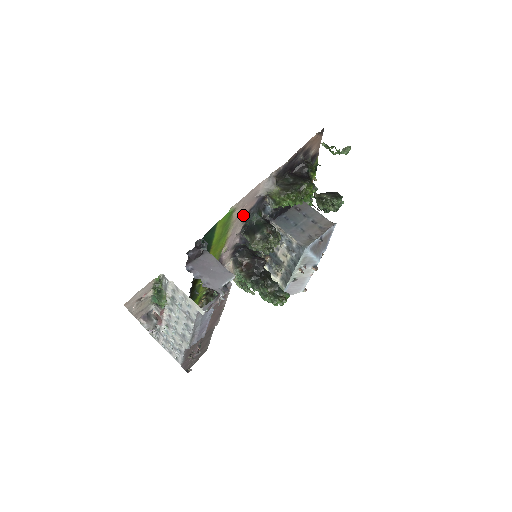
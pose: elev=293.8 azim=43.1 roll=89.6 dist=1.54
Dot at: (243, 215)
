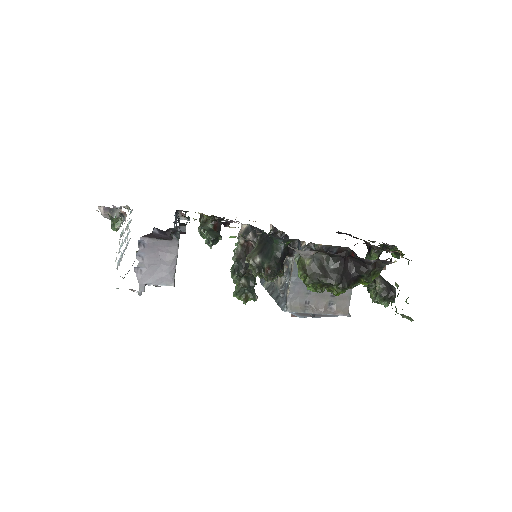
Dot at: occluded
